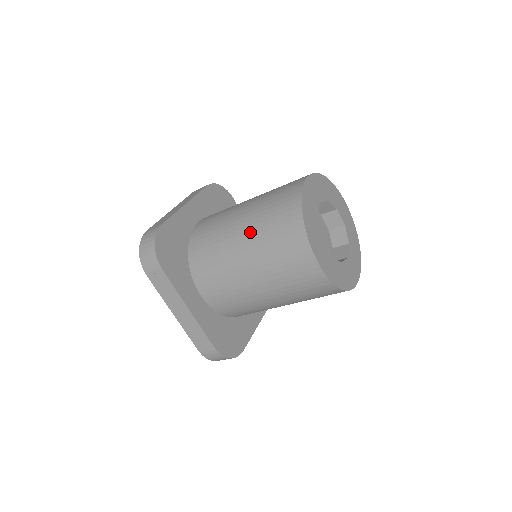
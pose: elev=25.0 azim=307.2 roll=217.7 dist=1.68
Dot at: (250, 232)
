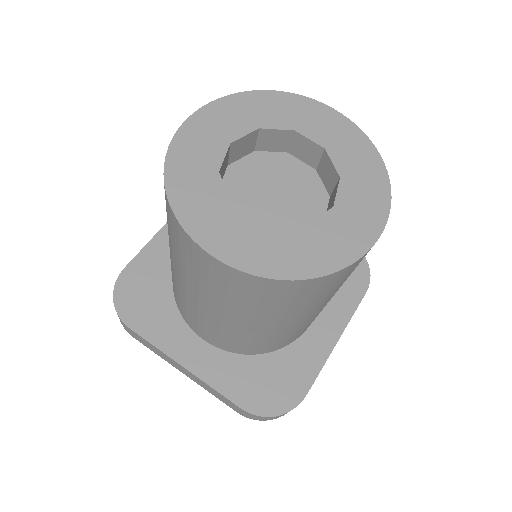
Dot at: occluded
